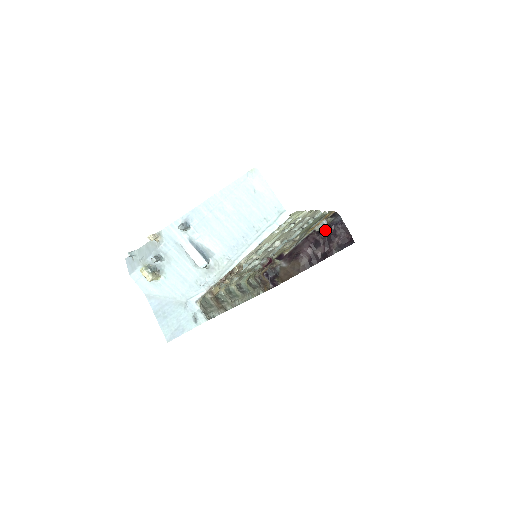
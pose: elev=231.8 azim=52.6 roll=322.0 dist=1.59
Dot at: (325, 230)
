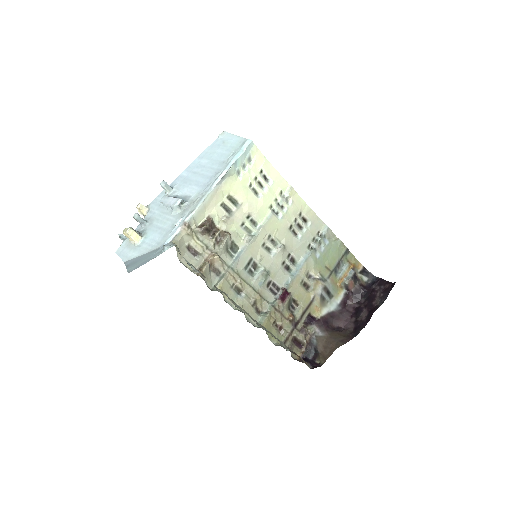
Dot at: (362, 292)
